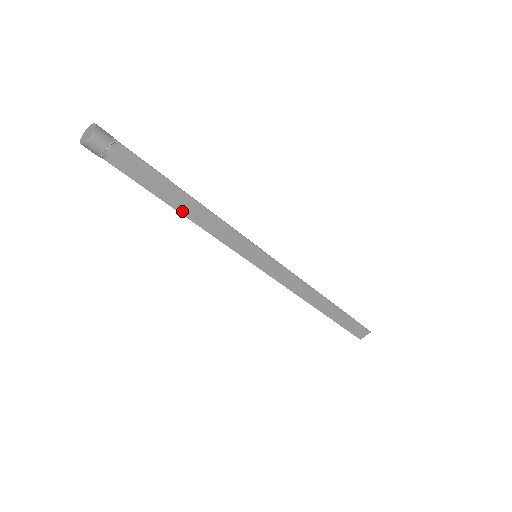
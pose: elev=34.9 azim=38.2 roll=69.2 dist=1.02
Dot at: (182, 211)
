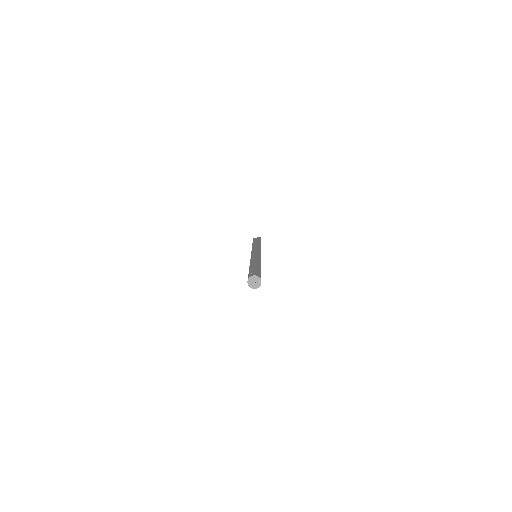
Dot at: occluded
